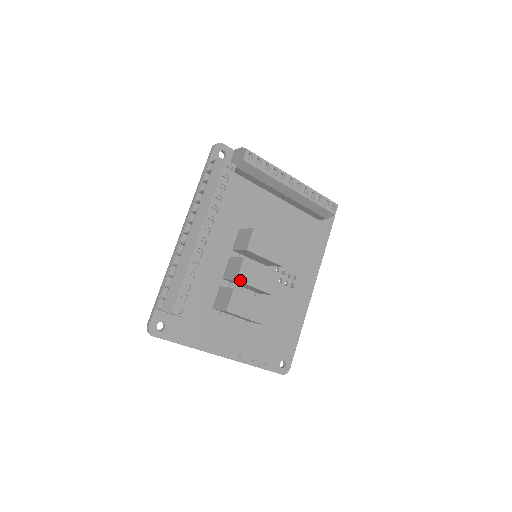
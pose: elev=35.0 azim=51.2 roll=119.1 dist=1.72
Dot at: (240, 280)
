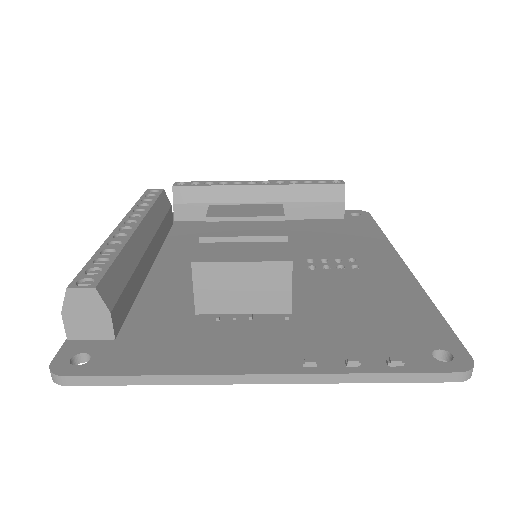
Dot at: (207, 236)
